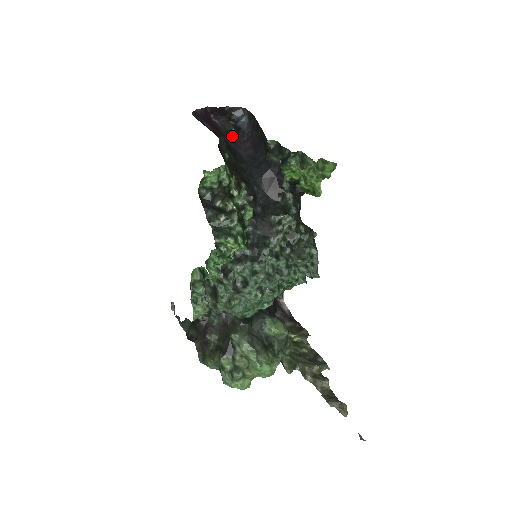
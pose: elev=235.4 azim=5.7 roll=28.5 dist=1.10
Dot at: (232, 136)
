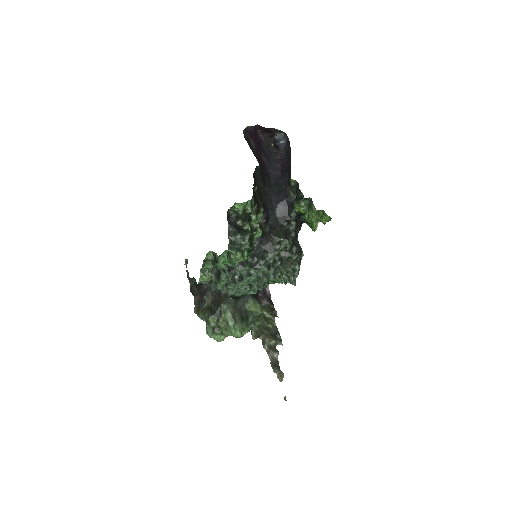
Dot at: (270, 150)
